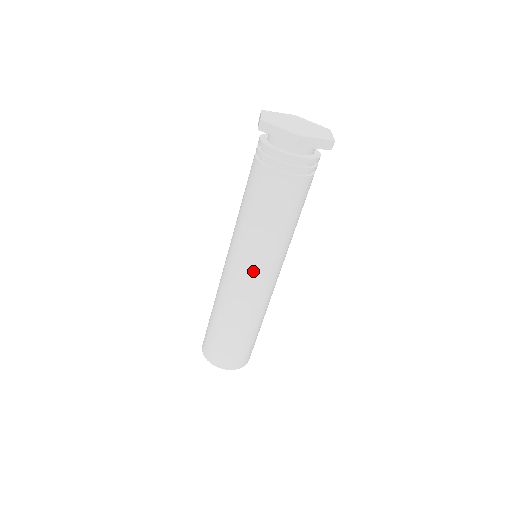
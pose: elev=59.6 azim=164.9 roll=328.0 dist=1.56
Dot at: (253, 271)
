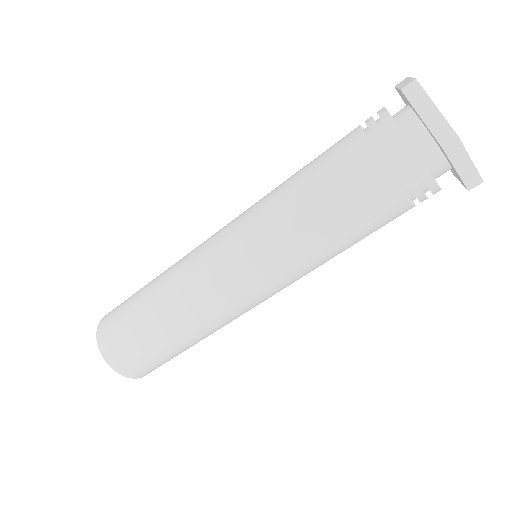
Dot at: (273, 294)
